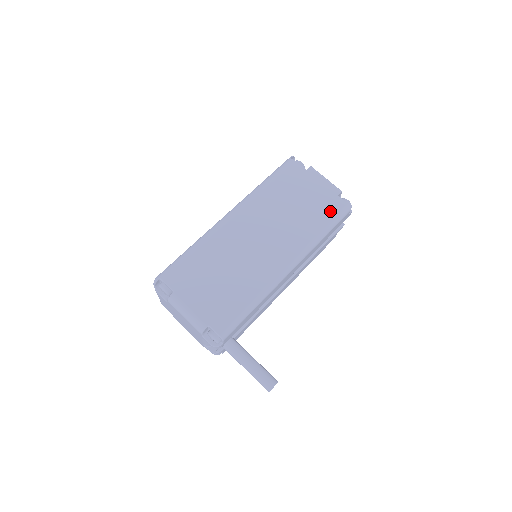
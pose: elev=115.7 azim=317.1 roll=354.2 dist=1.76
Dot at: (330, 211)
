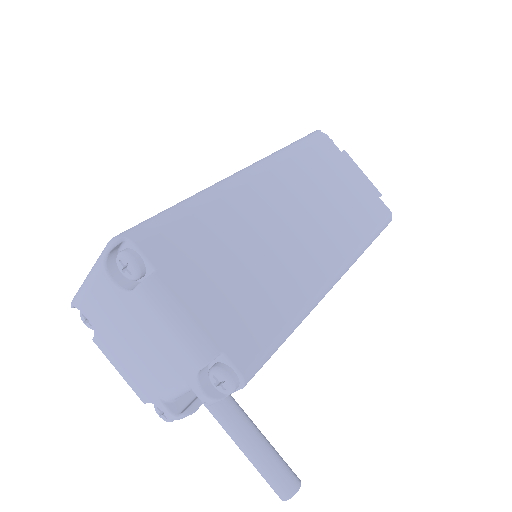
Dot at: (374, 214)
